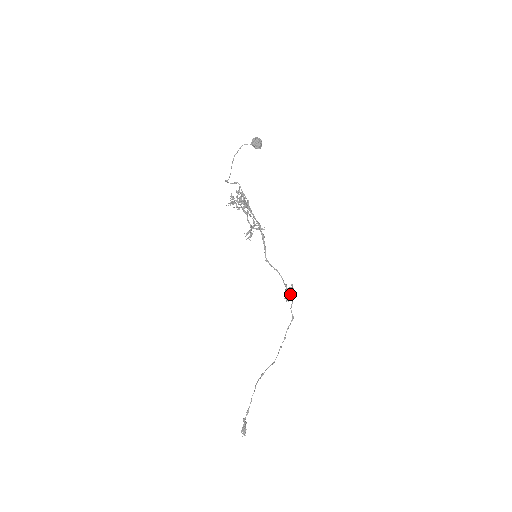
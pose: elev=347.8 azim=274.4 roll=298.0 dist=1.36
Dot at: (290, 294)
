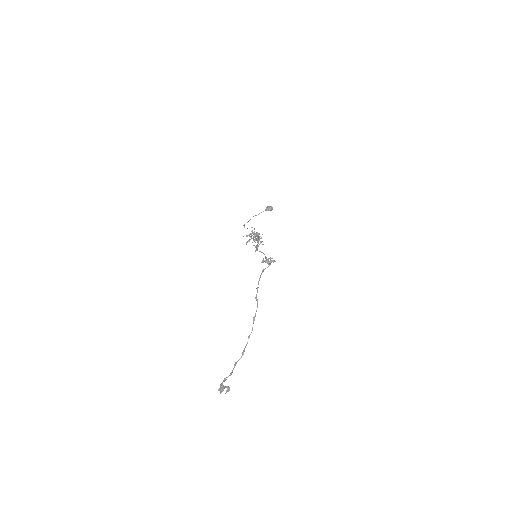
Dot at: (267, 260)
